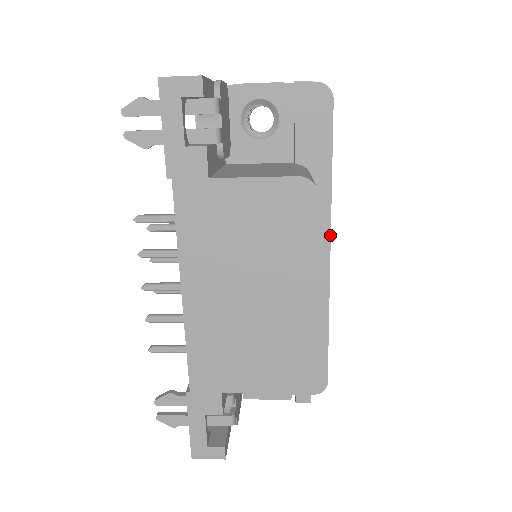
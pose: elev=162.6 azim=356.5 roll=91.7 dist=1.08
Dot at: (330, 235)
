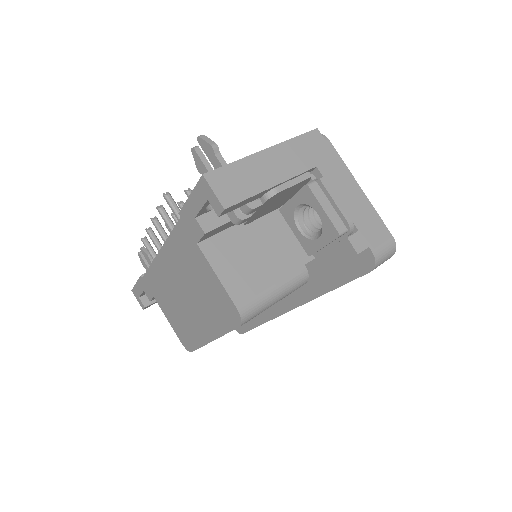
Dot at: occluded
